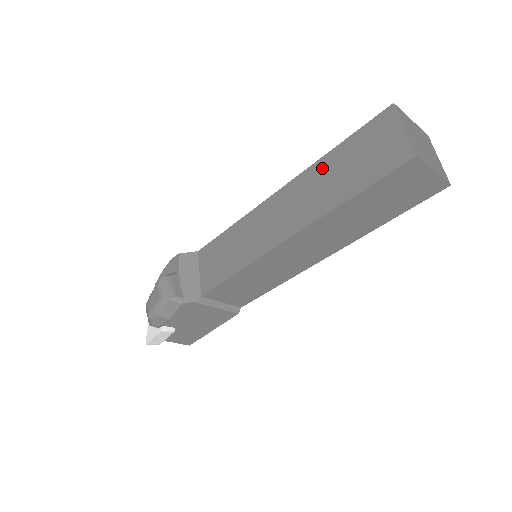
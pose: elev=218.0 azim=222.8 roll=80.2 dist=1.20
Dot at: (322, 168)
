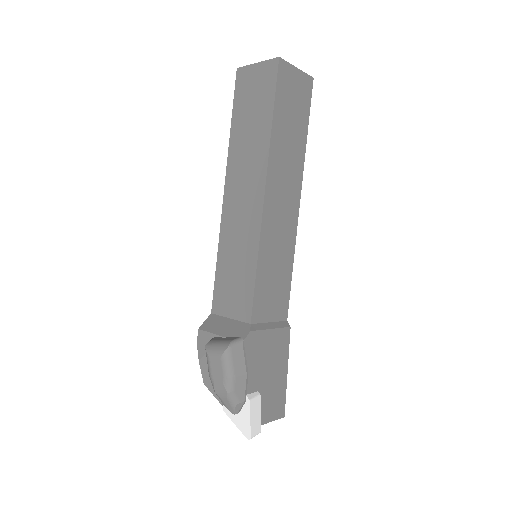
Dot at: (236, 141)
